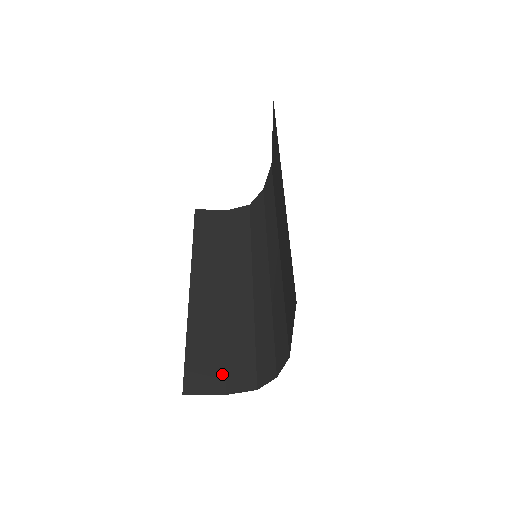
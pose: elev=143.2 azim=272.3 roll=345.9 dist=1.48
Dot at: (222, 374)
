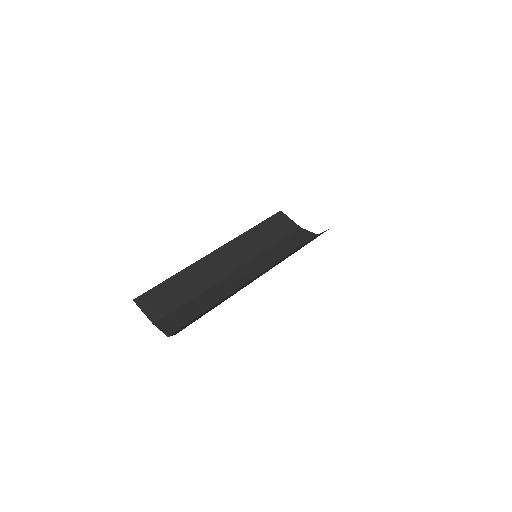
Dot at: (166, 312)
